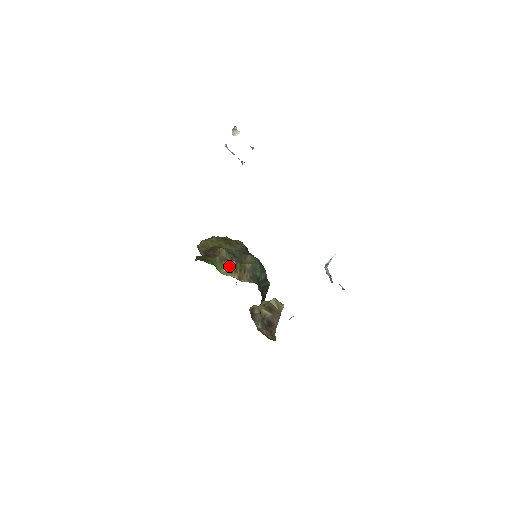
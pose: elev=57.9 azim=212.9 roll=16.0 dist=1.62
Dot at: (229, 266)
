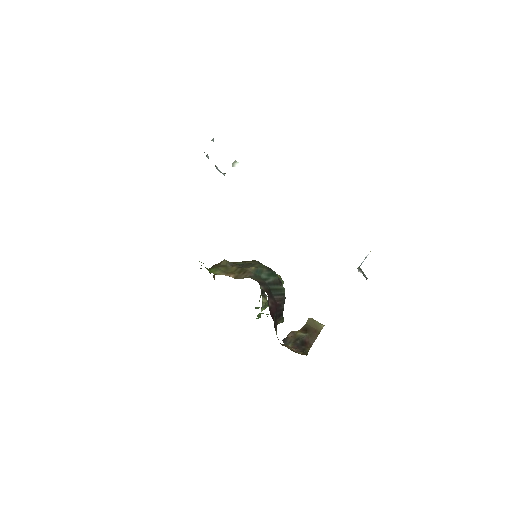
Dot at: (226, 270)
